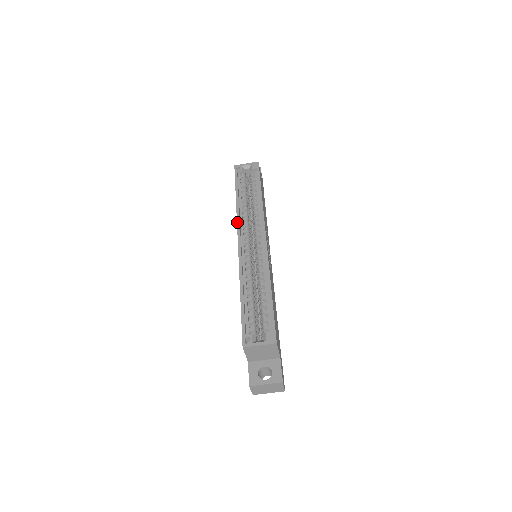
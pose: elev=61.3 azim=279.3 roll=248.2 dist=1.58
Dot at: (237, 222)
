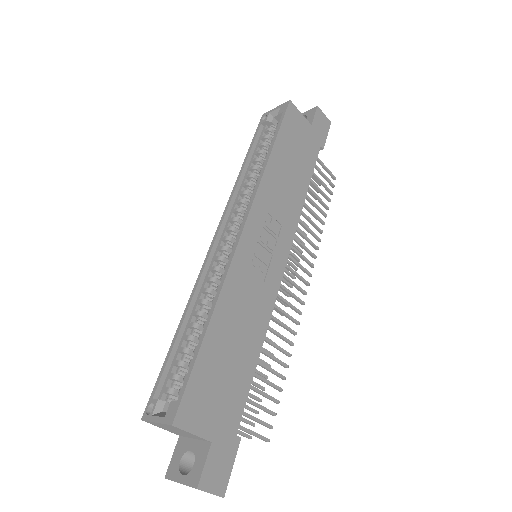
Dot at: occluded
